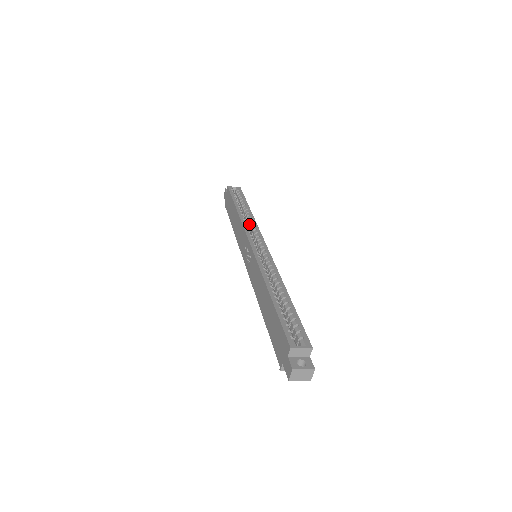
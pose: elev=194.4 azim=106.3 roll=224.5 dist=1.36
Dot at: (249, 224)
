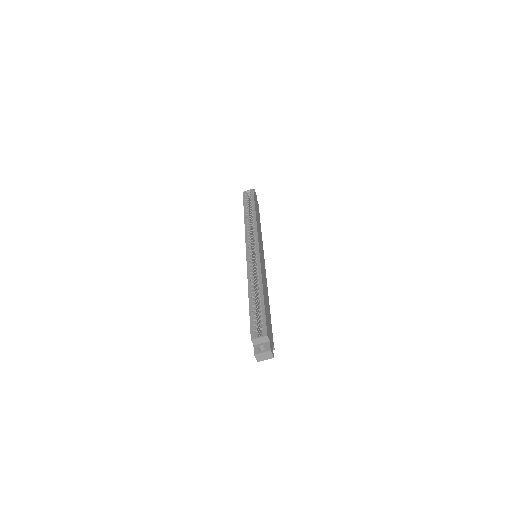
Dot at: (252, 227)
